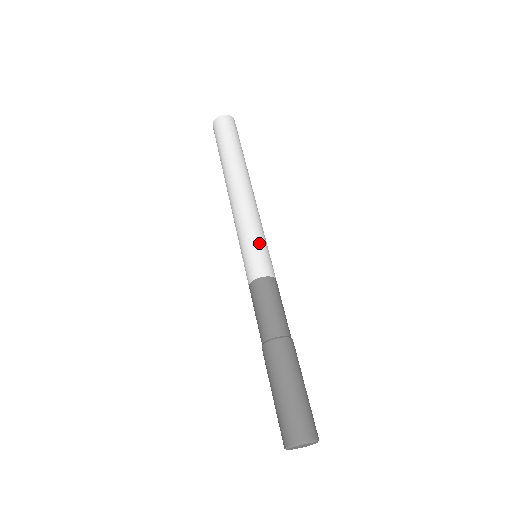
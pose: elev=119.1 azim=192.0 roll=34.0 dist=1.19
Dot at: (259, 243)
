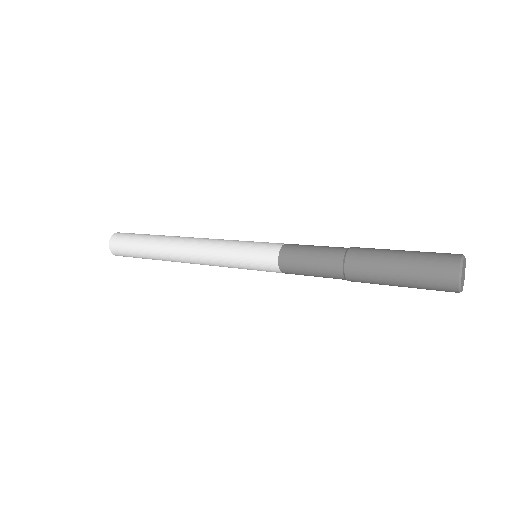
Dot at: (245, 245)
